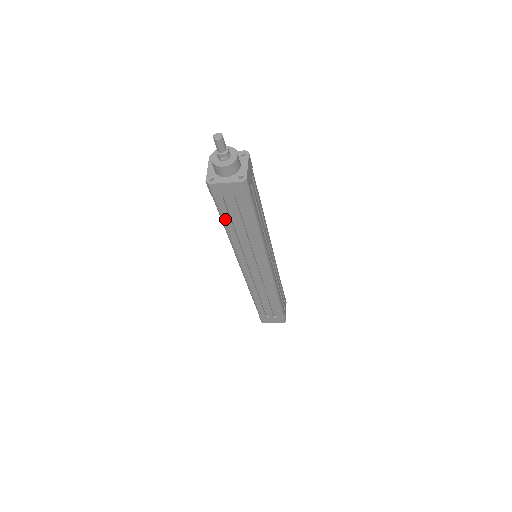
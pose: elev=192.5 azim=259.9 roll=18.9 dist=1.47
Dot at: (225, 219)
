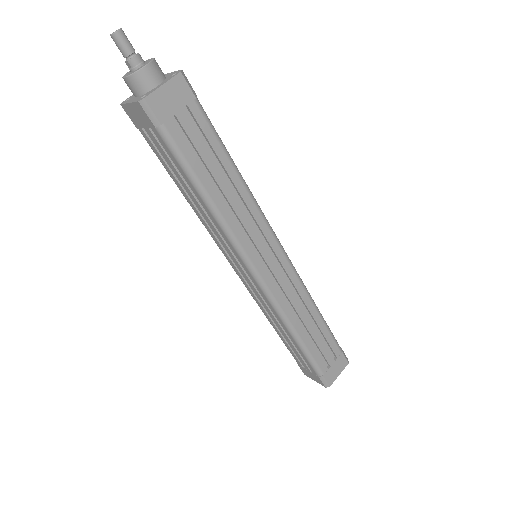
Dot at: (167, 170)
